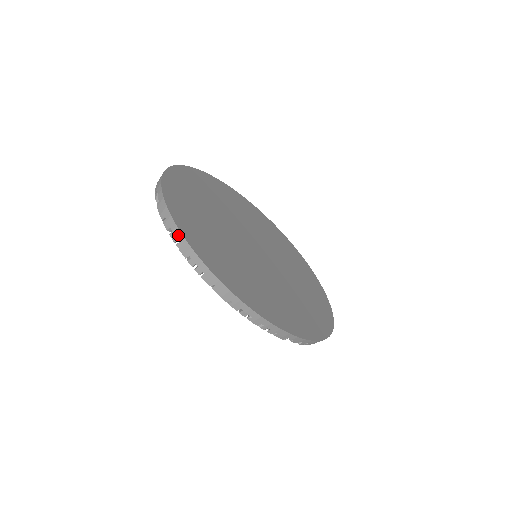
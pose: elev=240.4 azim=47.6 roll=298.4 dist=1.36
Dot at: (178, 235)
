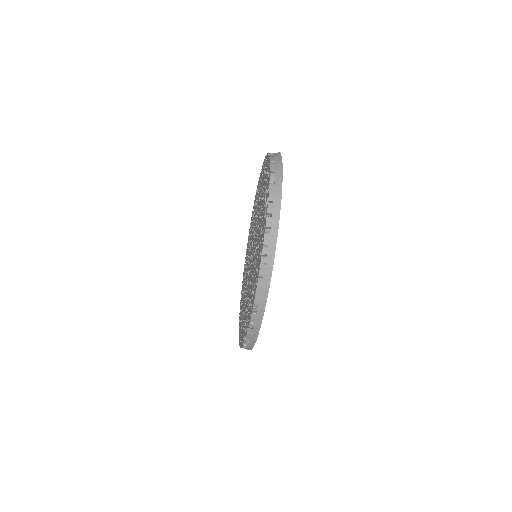
Dot at: (275, 225)
